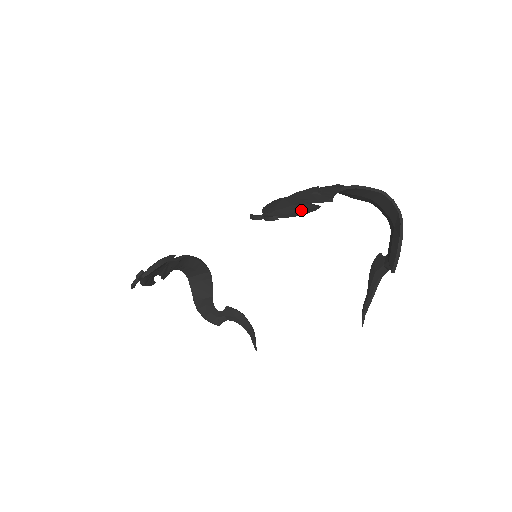
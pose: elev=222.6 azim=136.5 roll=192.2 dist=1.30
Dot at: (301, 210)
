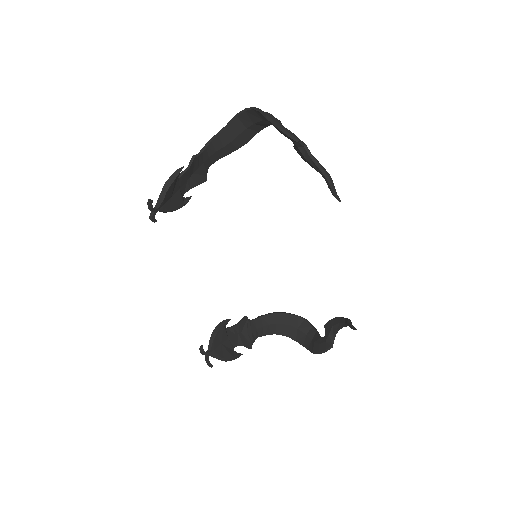
Dot at: (166, 181)
